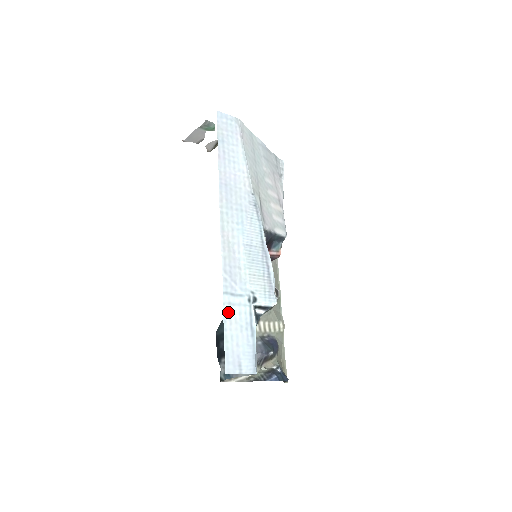
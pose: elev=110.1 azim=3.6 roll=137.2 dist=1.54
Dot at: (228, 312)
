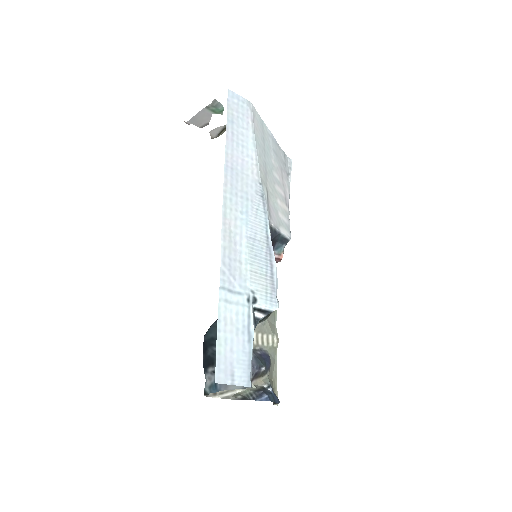
Dot at: (223, 310)
